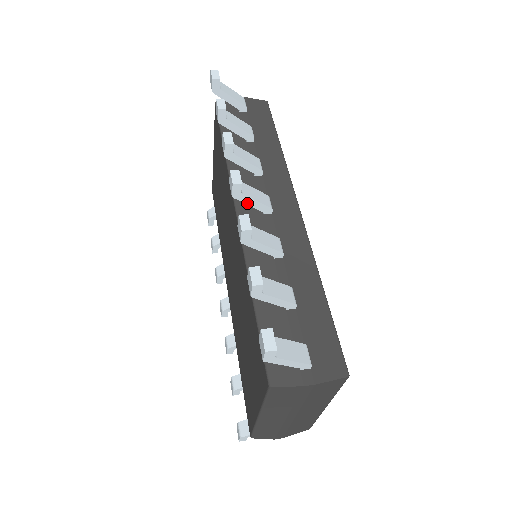
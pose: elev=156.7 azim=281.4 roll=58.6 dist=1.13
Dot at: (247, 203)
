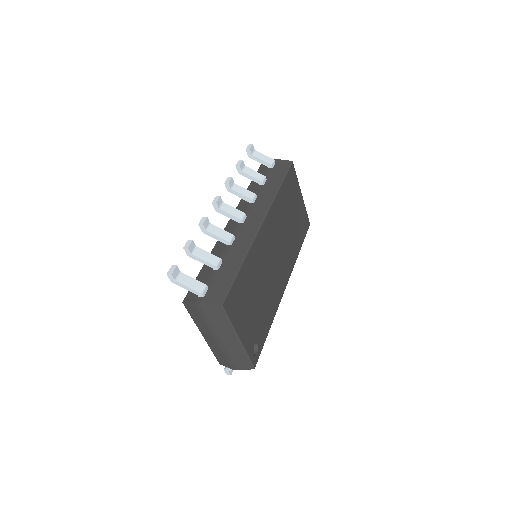
Dot at: (226, 215)
